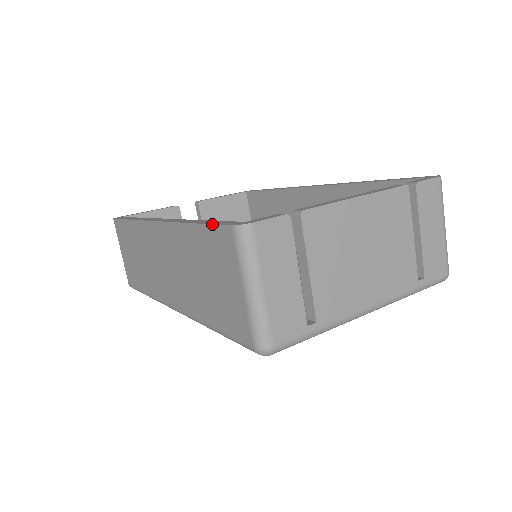
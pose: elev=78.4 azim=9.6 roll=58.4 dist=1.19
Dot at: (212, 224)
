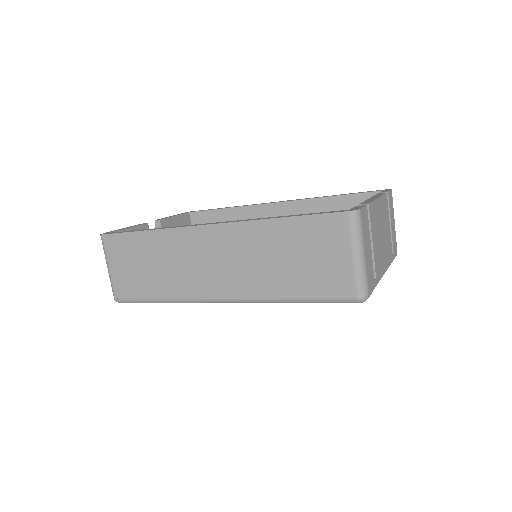
Dot at: (318, 214)
